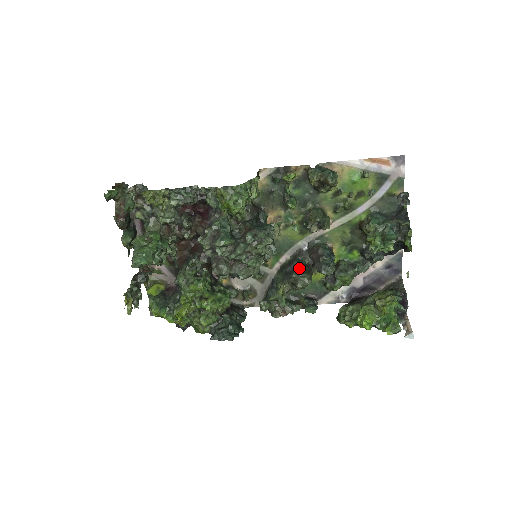
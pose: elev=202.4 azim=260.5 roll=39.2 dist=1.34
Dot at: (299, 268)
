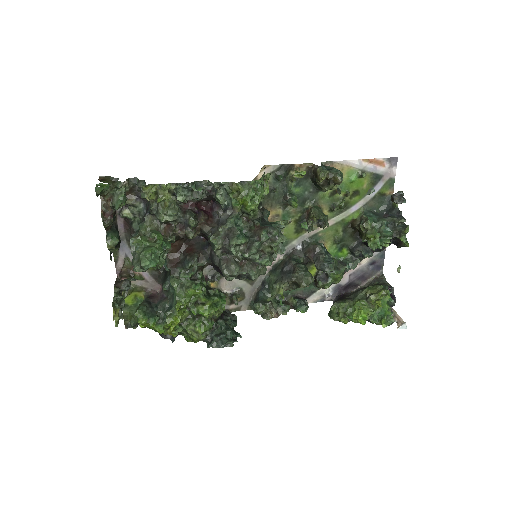
Dot at: (300, 267)
